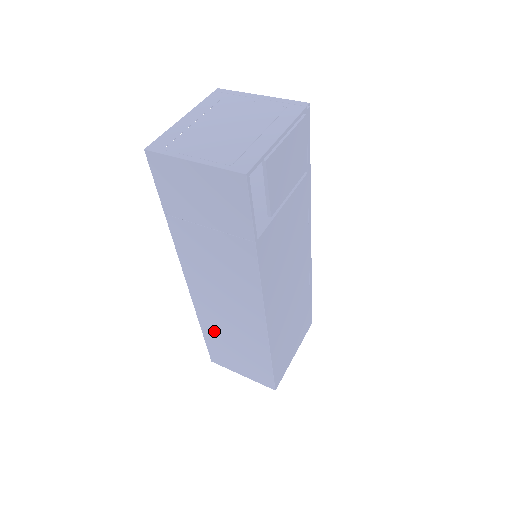
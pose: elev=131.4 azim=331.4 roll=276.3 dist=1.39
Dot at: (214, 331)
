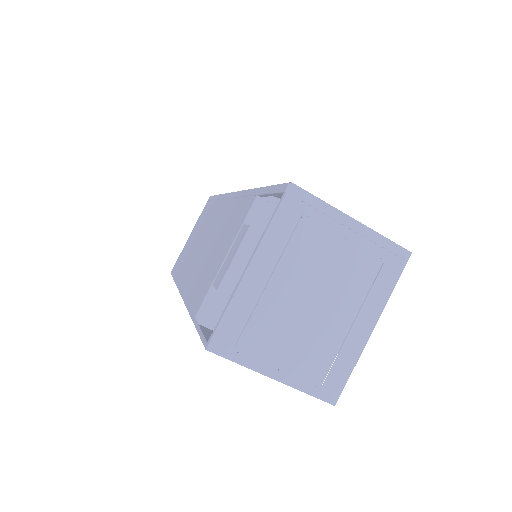
Dot at: occluded
